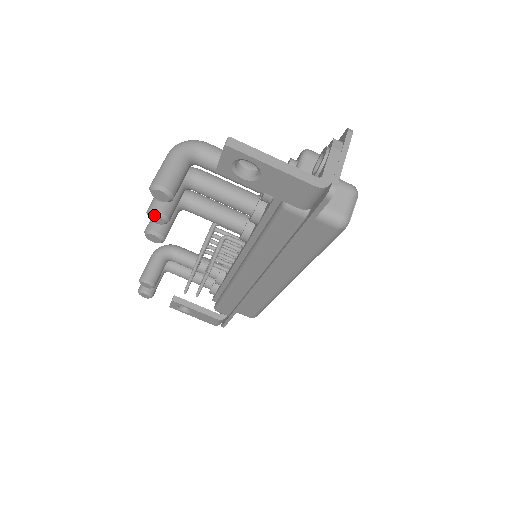
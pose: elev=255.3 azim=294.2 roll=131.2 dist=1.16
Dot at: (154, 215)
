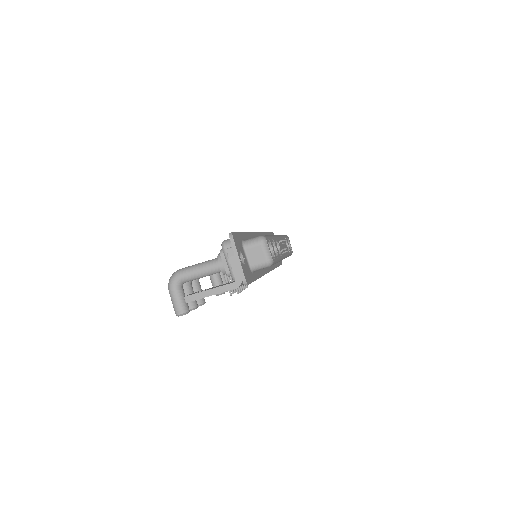
Dot at: occluded
